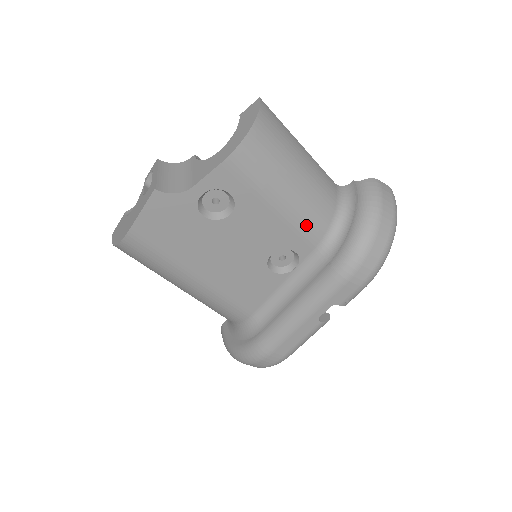
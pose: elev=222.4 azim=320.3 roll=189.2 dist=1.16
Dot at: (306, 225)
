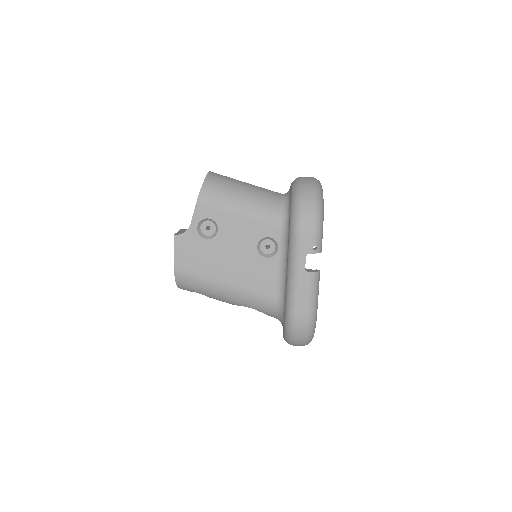
Dot at: (264, 217)
